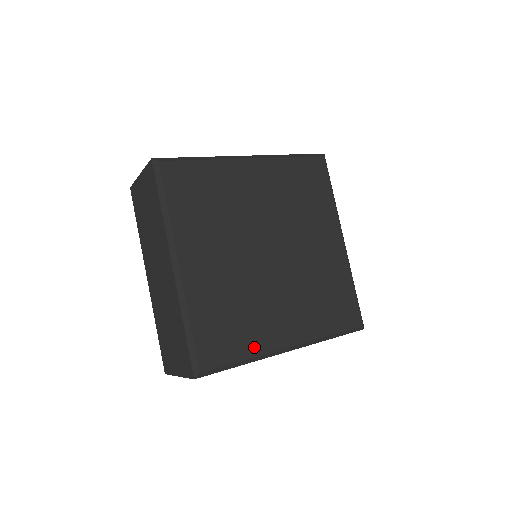
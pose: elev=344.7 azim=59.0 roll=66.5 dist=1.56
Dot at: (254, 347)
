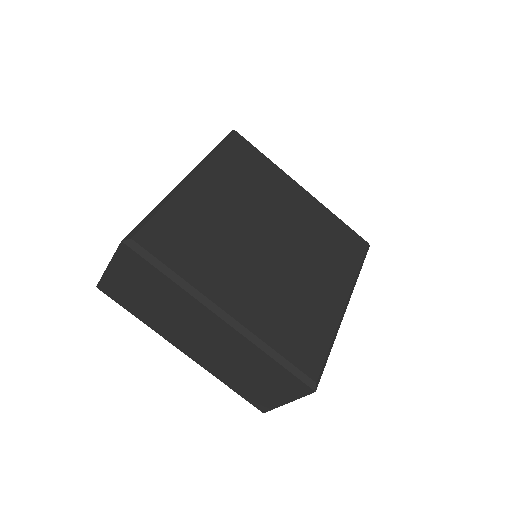
Dot at: (328, 327)
